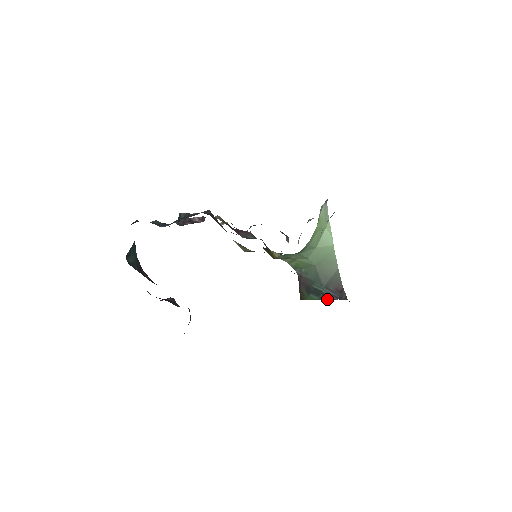
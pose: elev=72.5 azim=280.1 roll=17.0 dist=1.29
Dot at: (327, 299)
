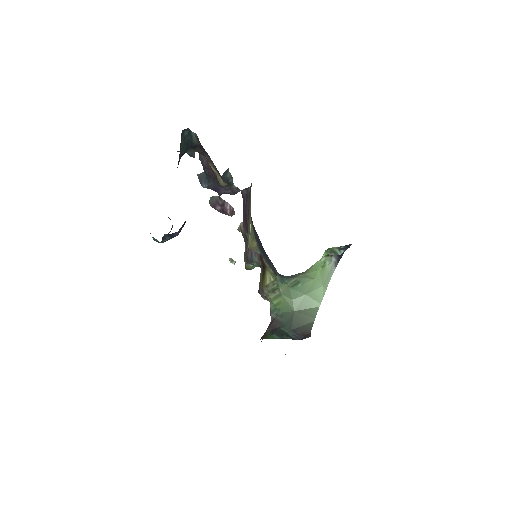
Dot at: (289, 338)
